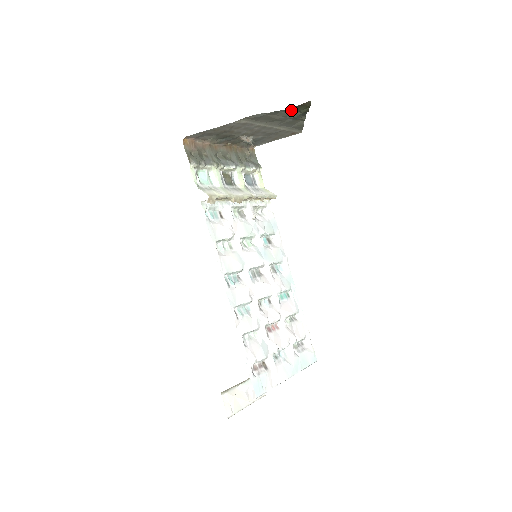
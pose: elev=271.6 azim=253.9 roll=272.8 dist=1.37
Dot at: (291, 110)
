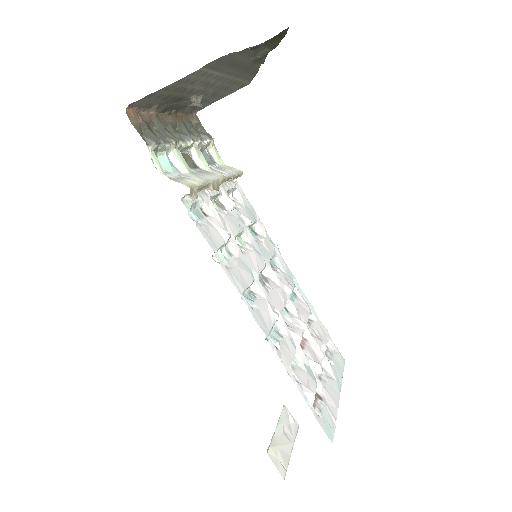
Dot at: (261, 46)
